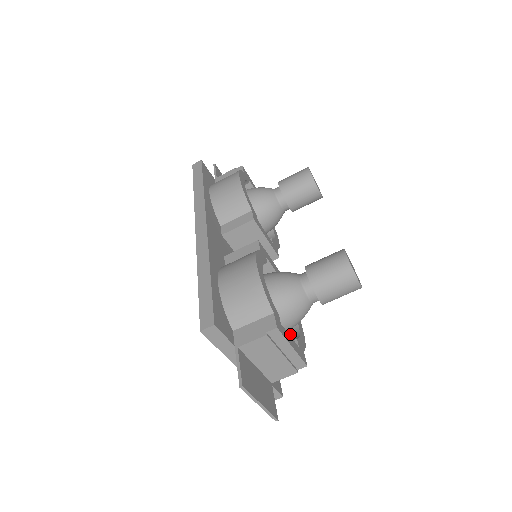
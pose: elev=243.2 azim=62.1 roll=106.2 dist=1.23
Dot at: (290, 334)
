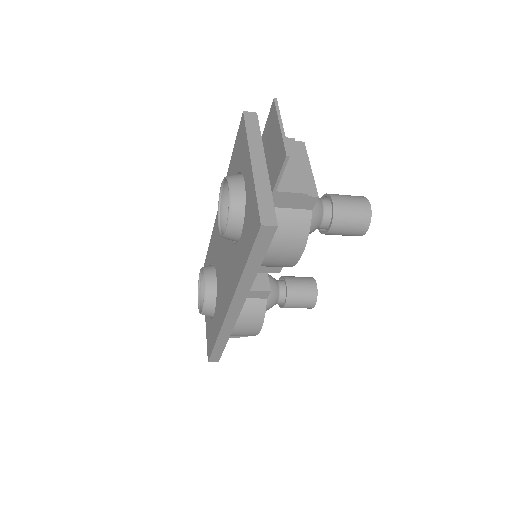
Dot at: occluded
